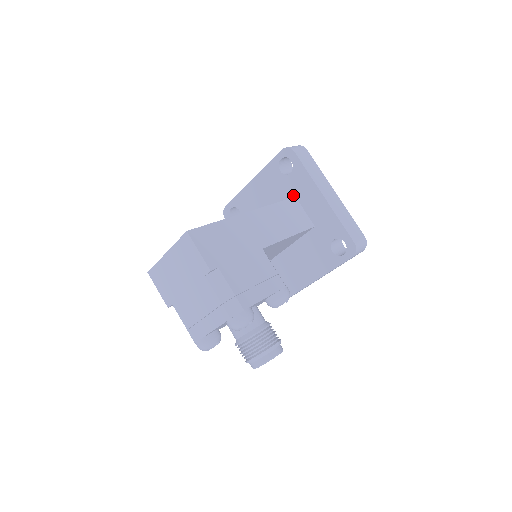
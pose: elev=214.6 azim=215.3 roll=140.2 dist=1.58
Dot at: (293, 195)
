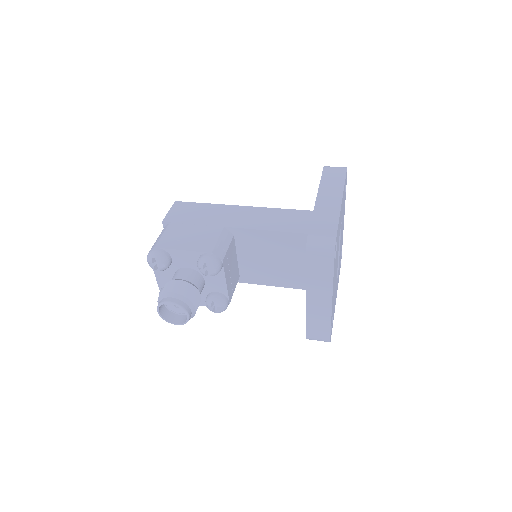
Dot at: occluded
